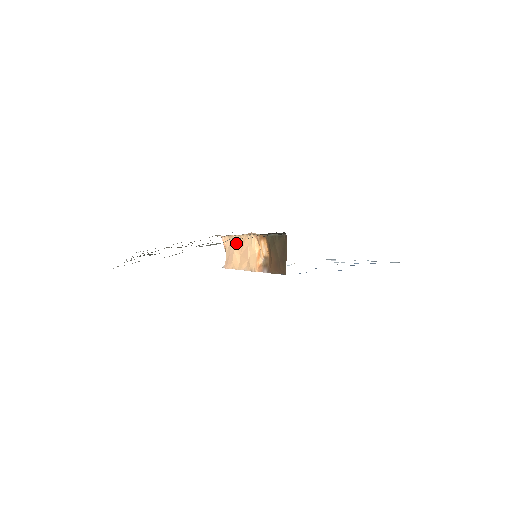
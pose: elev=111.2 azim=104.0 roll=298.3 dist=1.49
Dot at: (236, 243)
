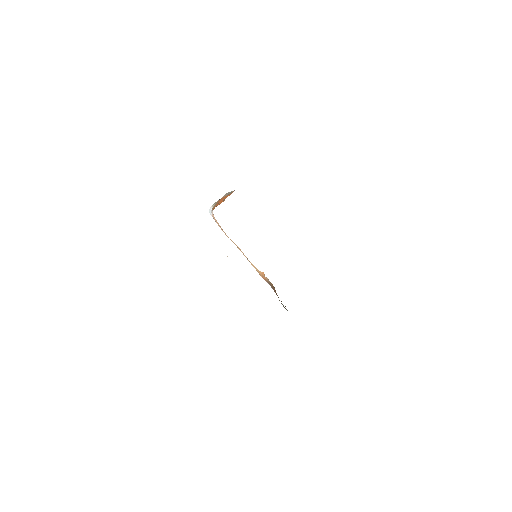
Dot at: occluded
